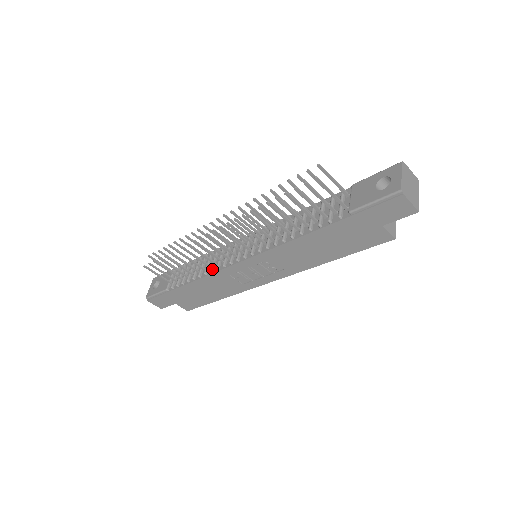
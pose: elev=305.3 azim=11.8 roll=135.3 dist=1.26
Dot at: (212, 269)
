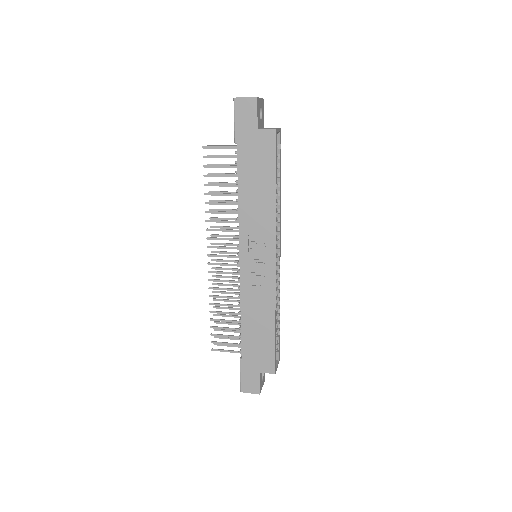
Dot at: (239, 295)
